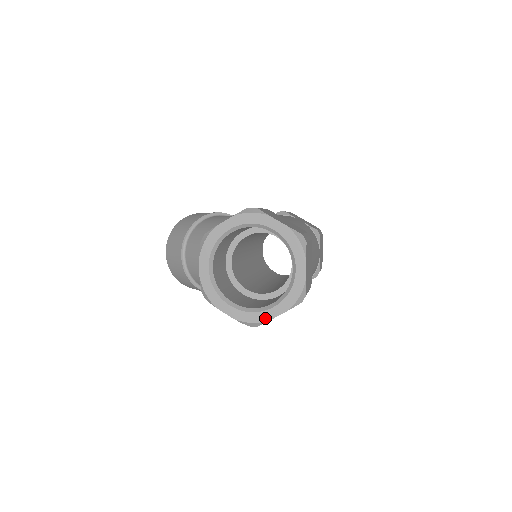
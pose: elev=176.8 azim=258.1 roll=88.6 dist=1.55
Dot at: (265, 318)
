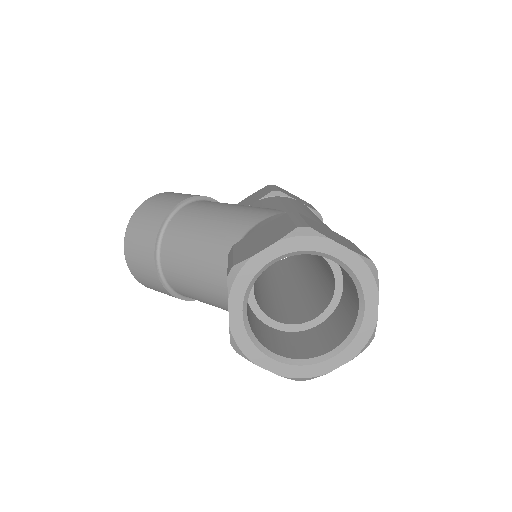
Dot at: (322, 371)
